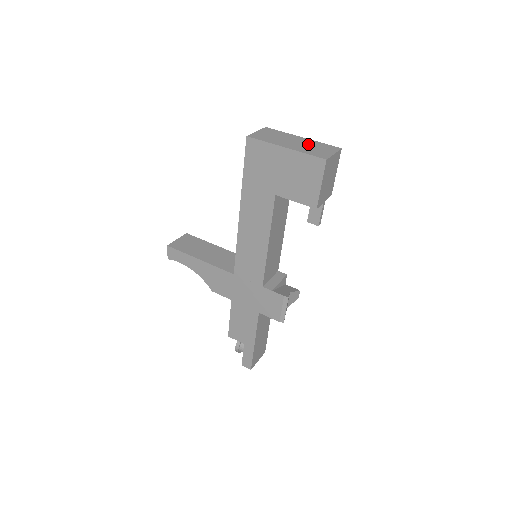
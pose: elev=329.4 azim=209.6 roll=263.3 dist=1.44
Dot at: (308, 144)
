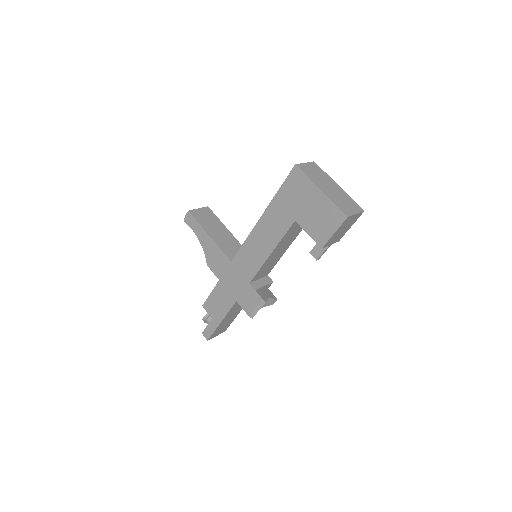
Dot at: (340, 195)
